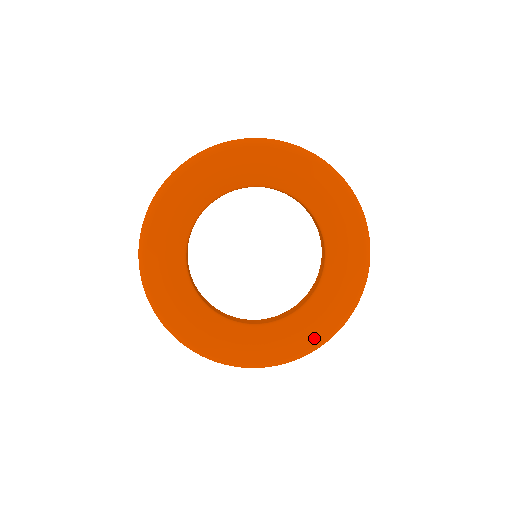
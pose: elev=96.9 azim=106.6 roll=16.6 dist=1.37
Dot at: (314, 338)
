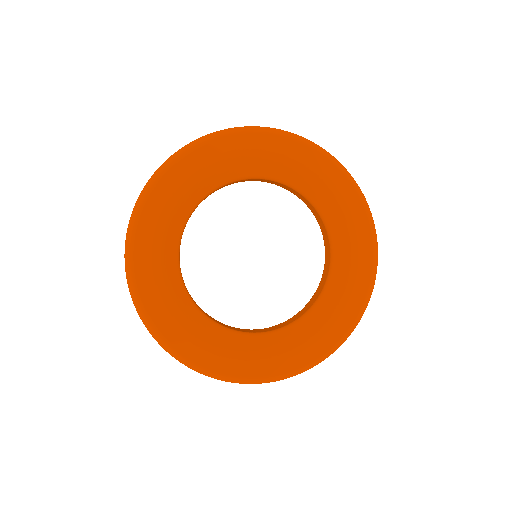
Dot at: (314, 352)
